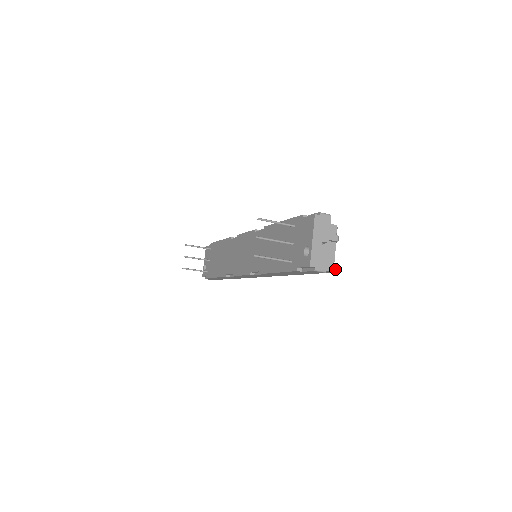
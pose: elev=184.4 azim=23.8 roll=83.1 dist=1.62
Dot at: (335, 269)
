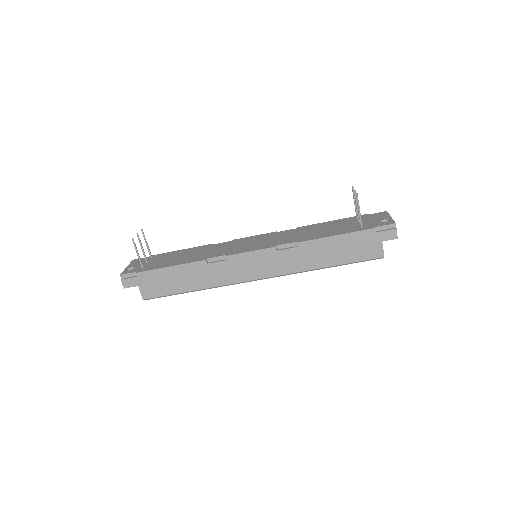
Dot at: (383, 256)
